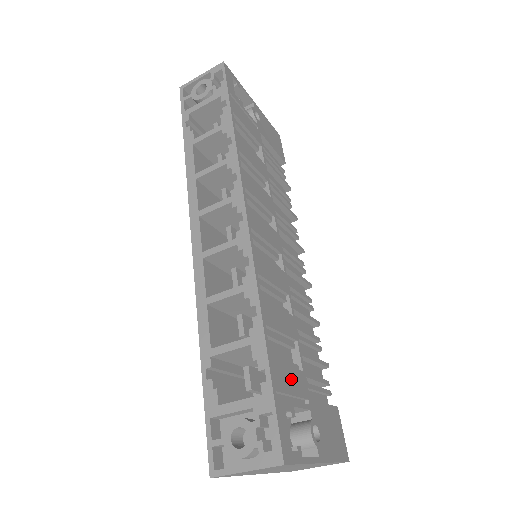
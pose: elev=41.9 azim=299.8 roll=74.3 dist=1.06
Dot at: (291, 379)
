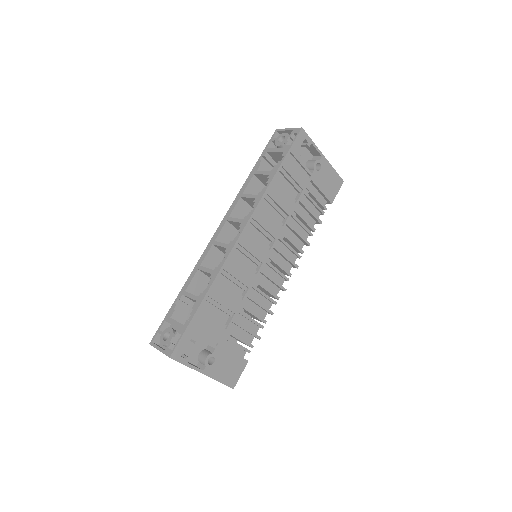
Dot at: (210, 328)
